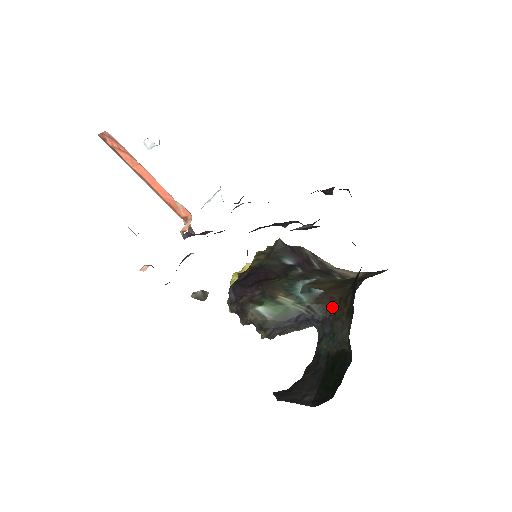
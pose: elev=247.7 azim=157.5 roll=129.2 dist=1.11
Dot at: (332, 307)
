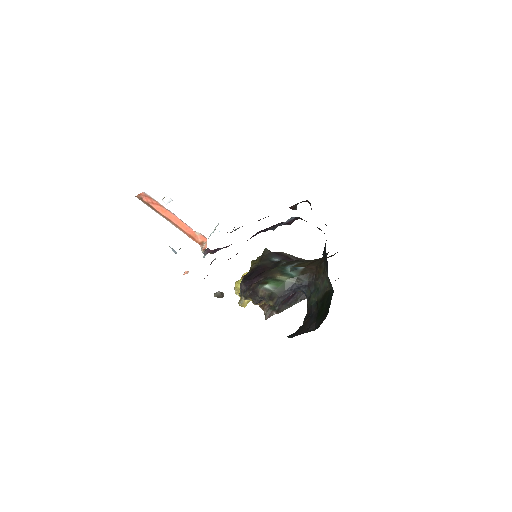
Dot at: (313, 273)
